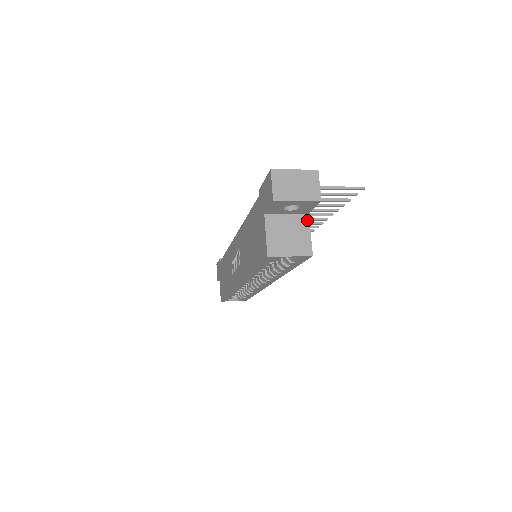
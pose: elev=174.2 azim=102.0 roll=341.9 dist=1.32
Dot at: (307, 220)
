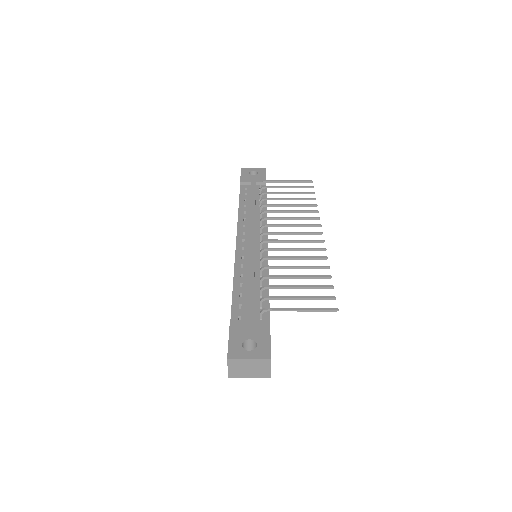
Dot at: occluded
